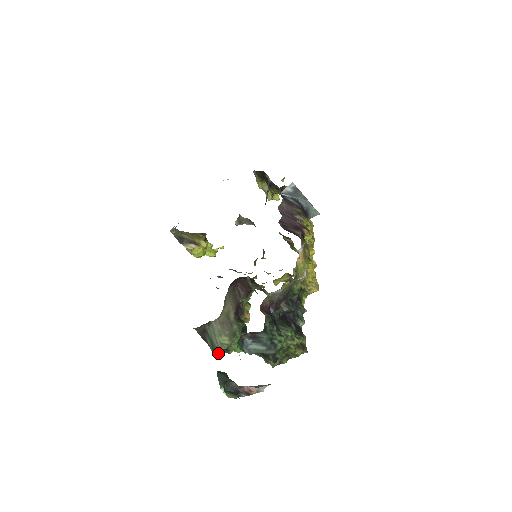
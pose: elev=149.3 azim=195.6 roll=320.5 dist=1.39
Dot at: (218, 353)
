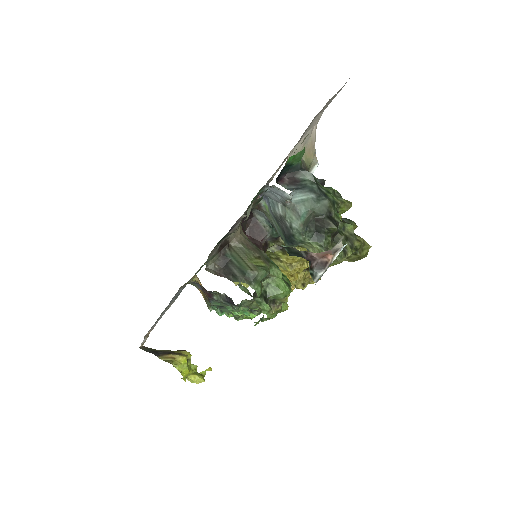
Dot at: (255, 288)
